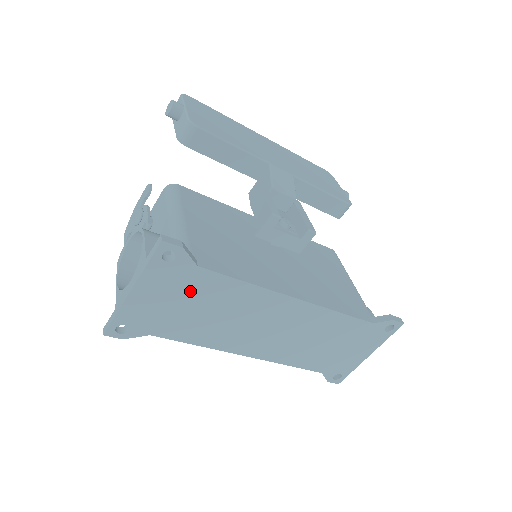
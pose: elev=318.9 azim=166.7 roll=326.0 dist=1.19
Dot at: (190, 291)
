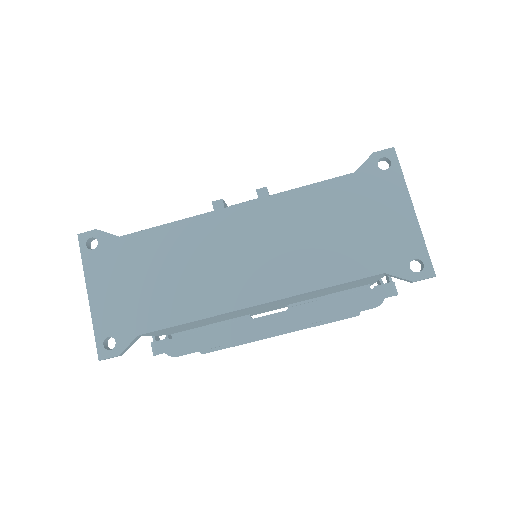
Dot at: (133, 264)
